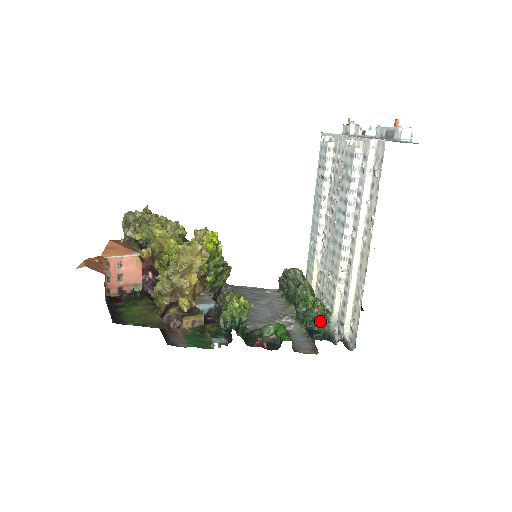
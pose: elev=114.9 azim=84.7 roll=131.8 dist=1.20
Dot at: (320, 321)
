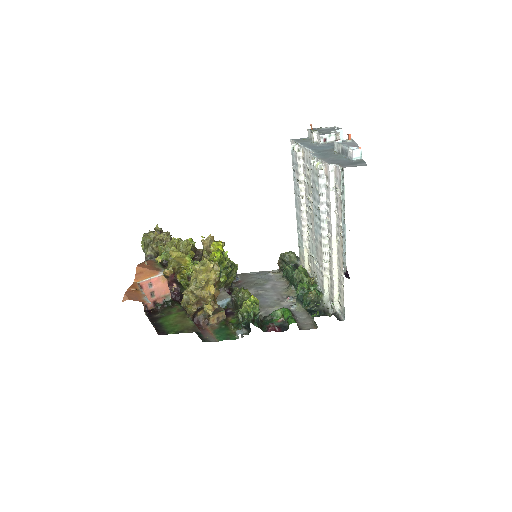
Dot at: (315, 303)
